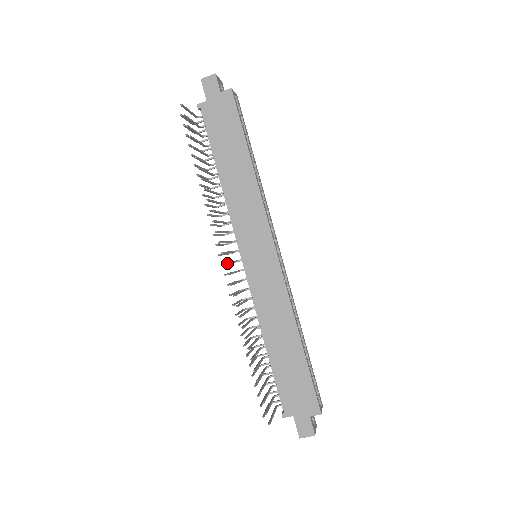
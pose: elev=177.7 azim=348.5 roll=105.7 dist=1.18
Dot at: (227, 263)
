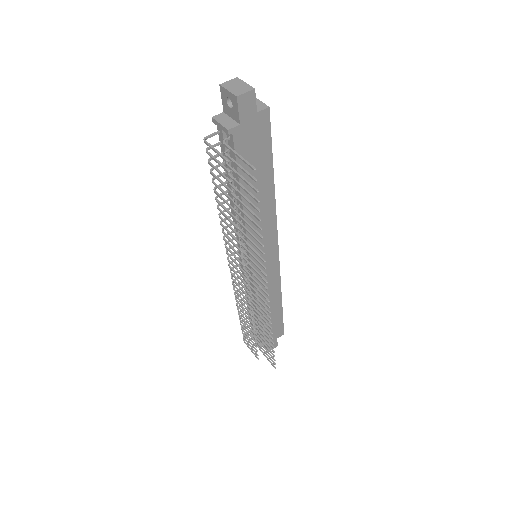
Dot at: (265, 291)
